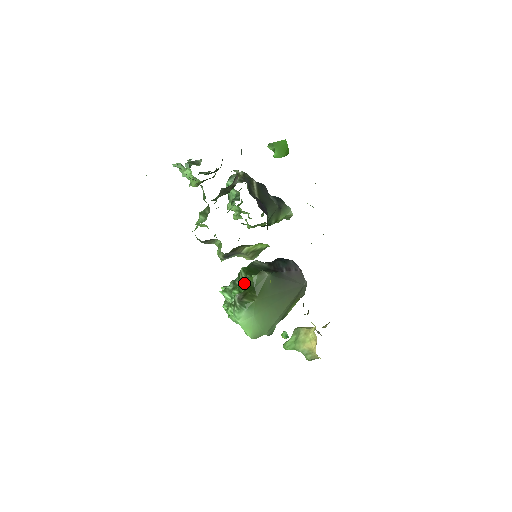
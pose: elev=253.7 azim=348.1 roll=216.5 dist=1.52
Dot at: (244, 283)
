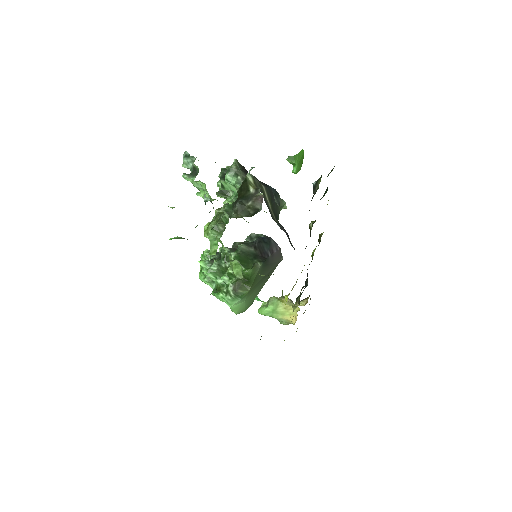
Dot at: occluded
